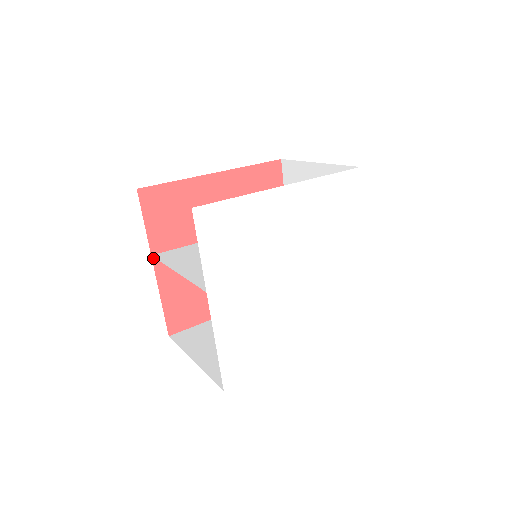
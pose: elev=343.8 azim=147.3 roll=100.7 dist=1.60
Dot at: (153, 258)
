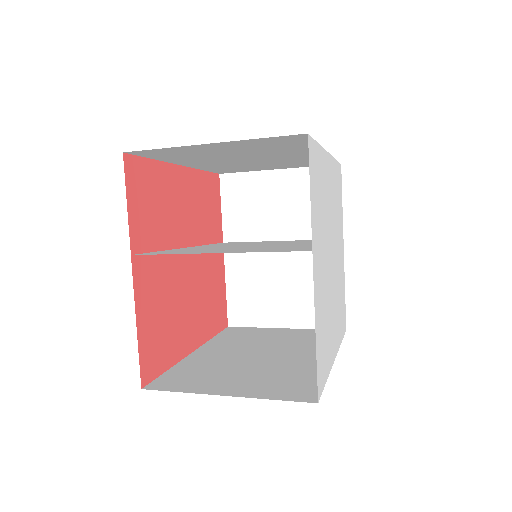
Dot at: (132, 260)
